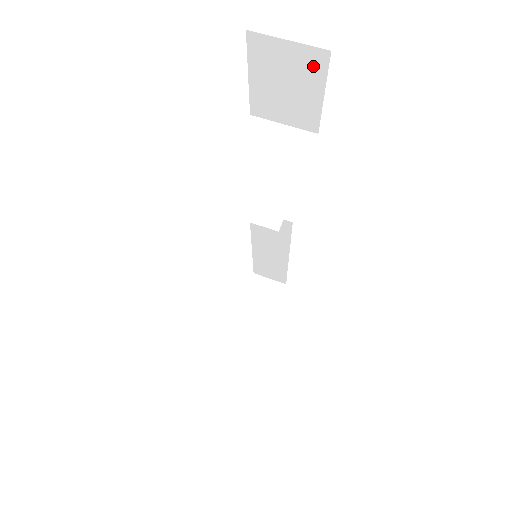
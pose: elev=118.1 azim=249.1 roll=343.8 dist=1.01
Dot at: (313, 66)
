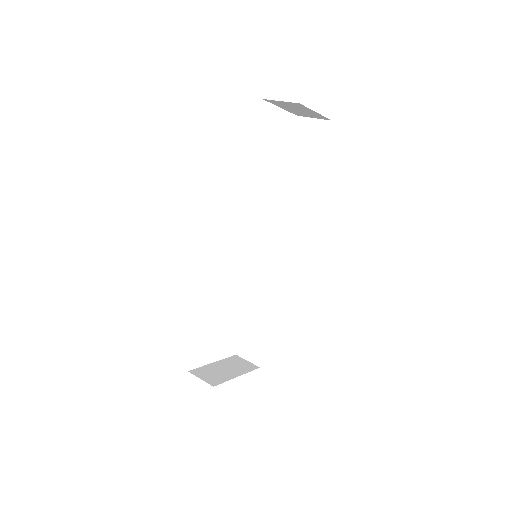
Dot at: (323, 131)
